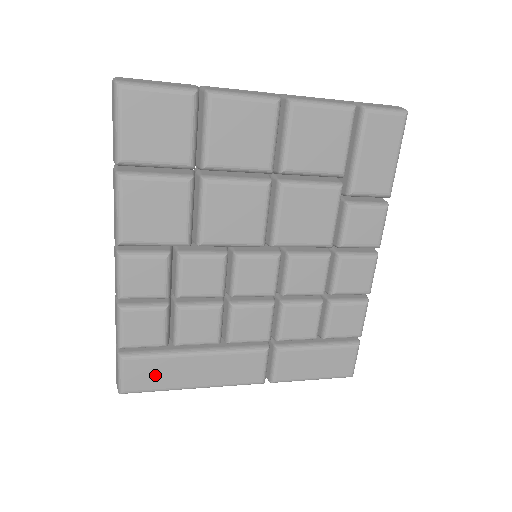
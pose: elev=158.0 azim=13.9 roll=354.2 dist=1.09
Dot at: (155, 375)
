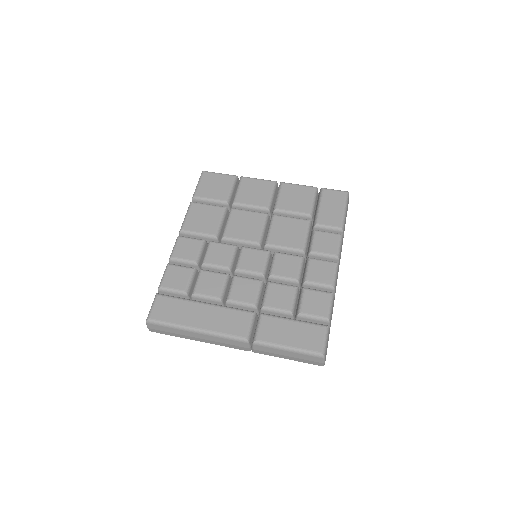
Dot at: (173, 311)
